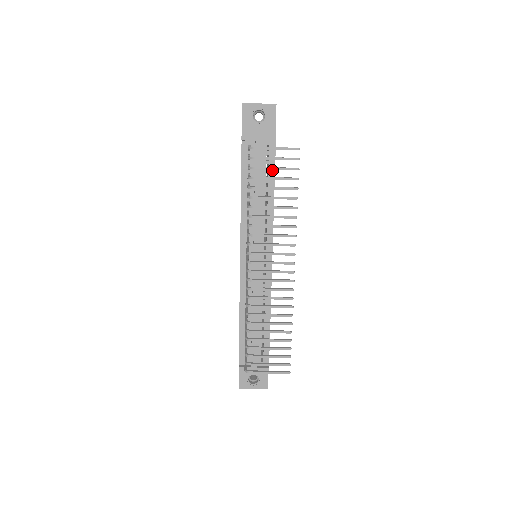
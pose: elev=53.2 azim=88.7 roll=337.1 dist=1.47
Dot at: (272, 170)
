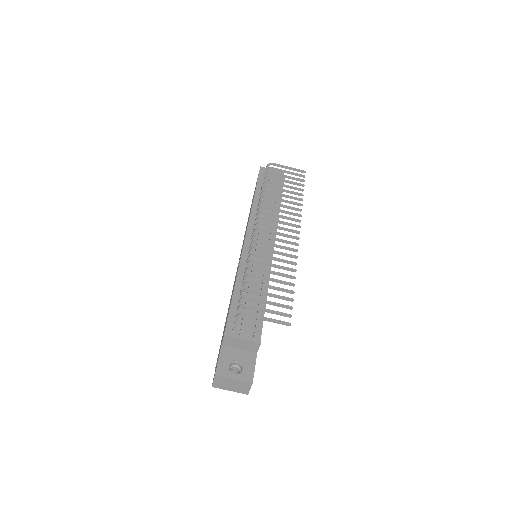
Dot at: occluded
